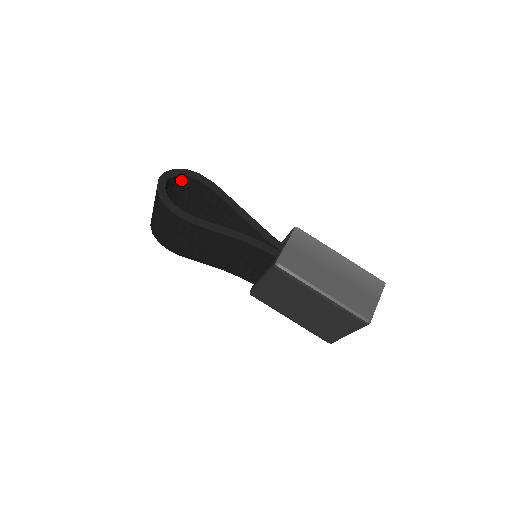
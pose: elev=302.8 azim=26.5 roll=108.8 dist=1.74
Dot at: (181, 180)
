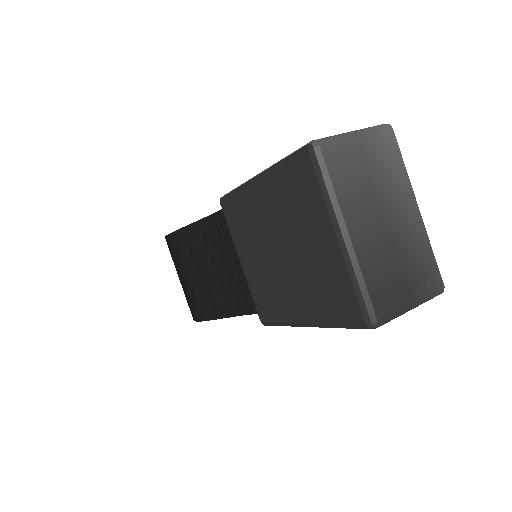
Dot at: occluded
